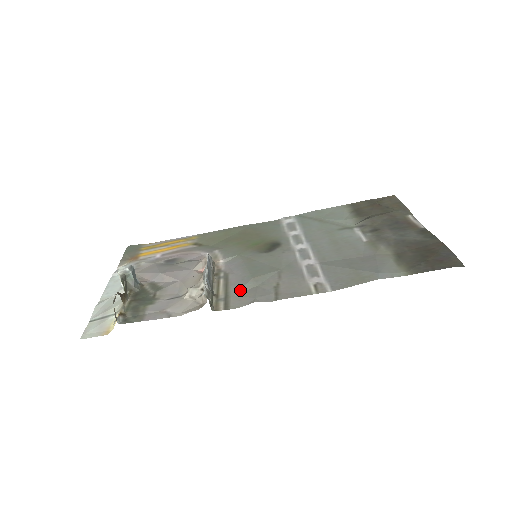
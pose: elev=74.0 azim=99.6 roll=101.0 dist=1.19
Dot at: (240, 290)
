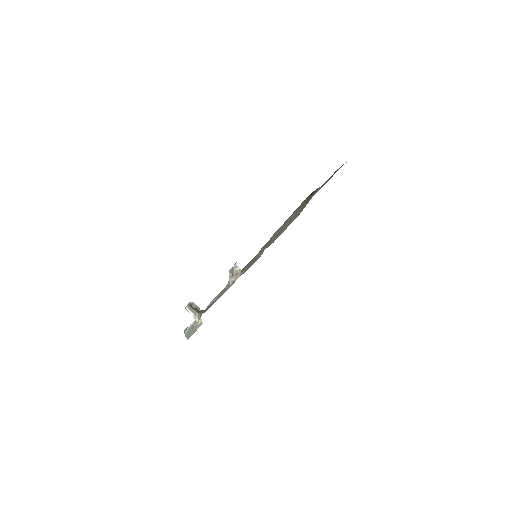
Dot at: (256, 259)
